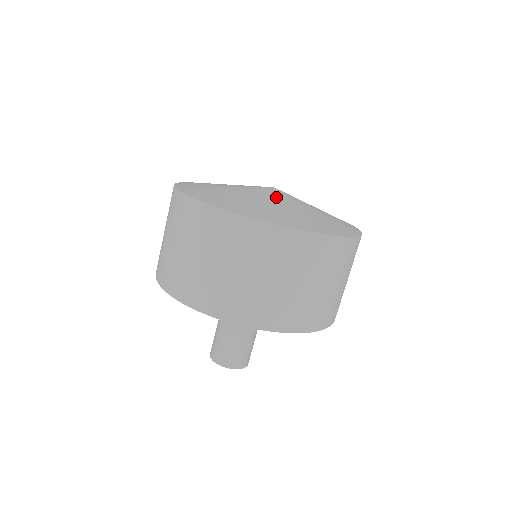
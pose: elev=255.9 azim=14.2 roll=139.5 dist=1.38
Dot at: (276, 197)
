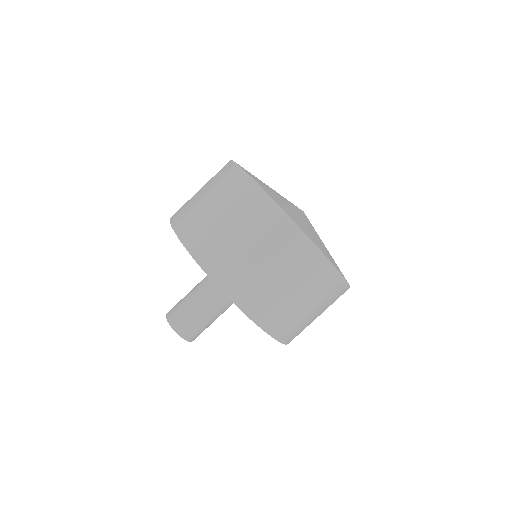
Dot at: (293, 205)
